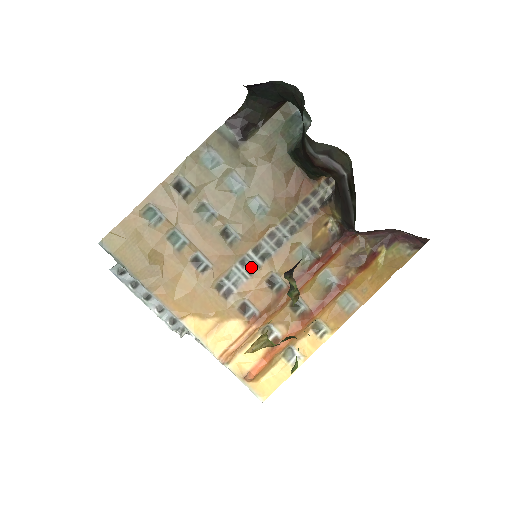
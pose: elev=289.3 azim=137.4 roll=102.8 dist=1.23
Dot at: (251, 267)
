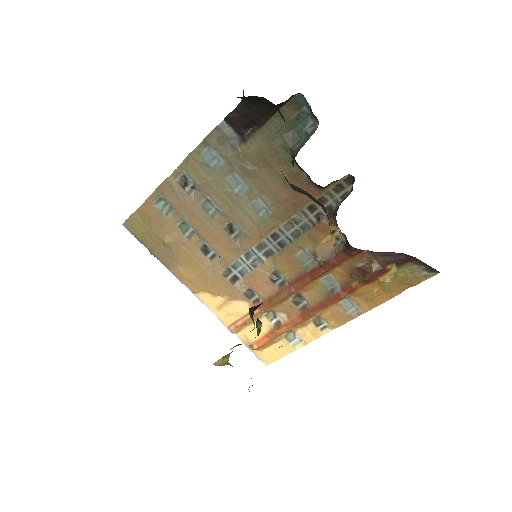
Dot at: (256, 260)
